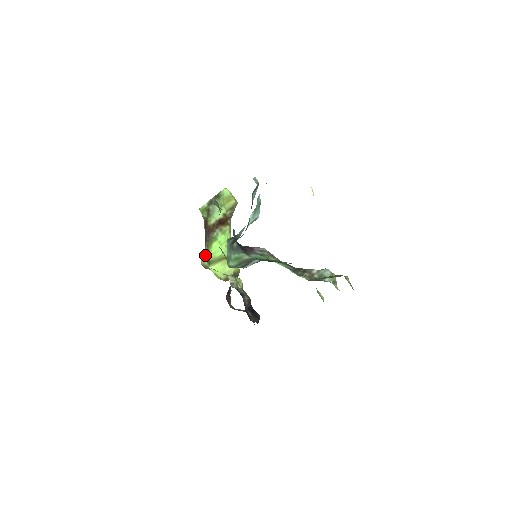
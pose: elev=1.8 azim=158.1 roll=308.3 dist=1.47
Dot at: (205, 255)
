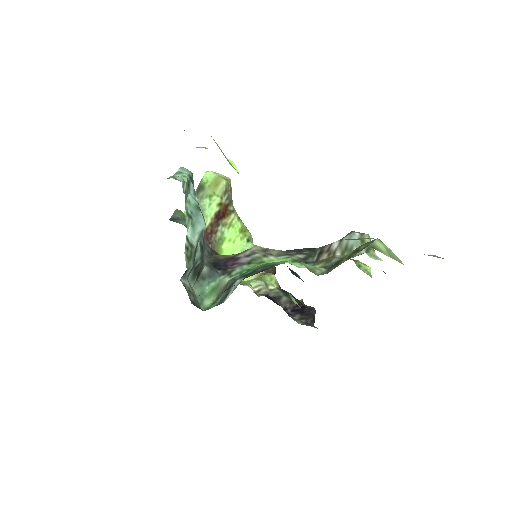
Dot at: occluded
